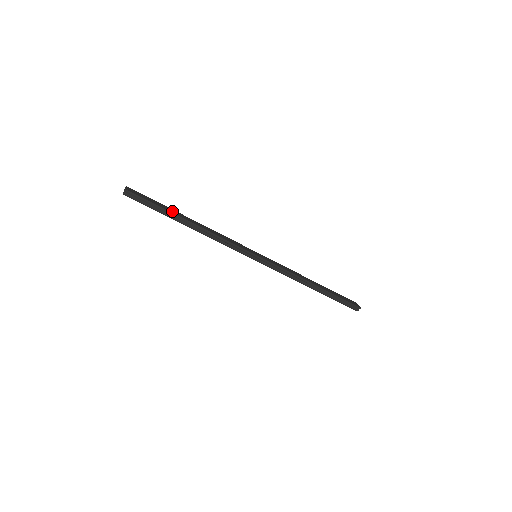
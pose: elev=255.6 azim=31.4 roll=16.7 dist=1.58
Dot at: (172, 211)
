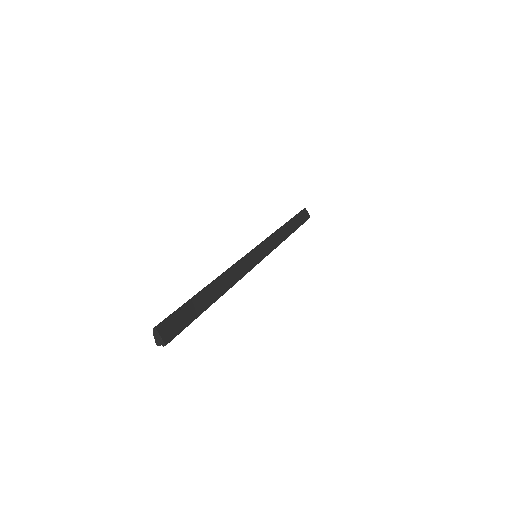
Dot at: (201, 305)
